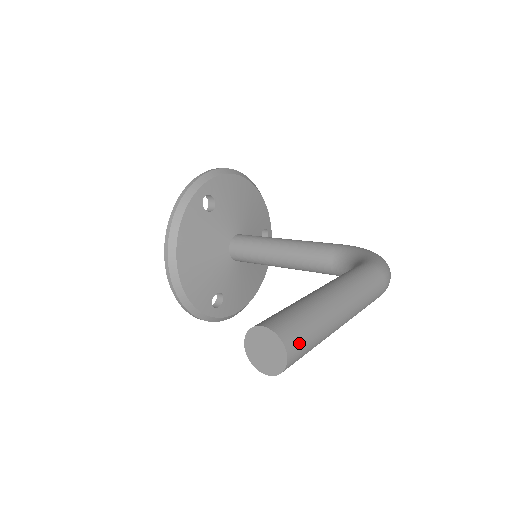
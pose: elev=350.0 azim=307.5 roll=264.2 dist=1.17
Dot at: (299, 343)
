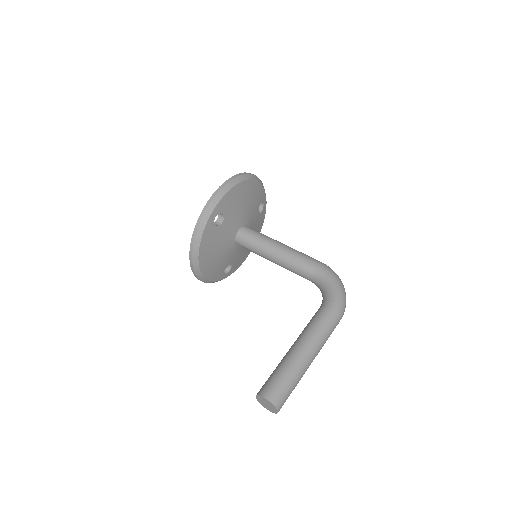
Dot at: (284, 401)
